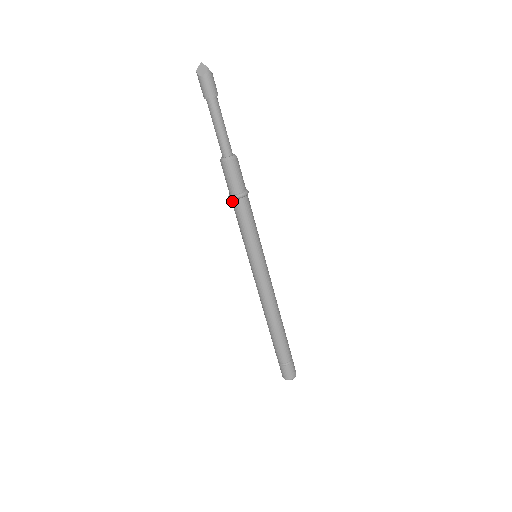
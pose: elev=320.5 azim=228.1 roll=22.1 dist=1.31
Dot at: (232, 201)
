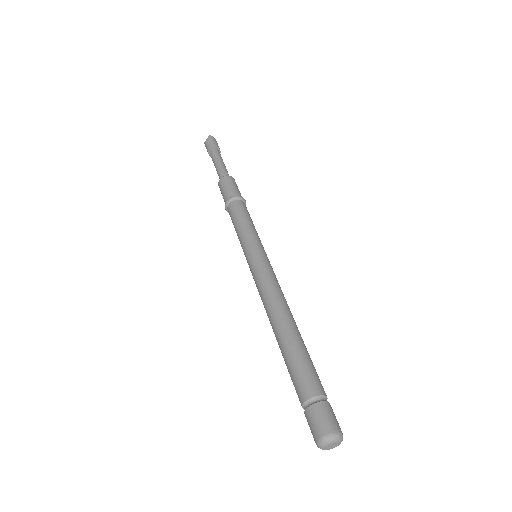
Dot at: (228, 210)
